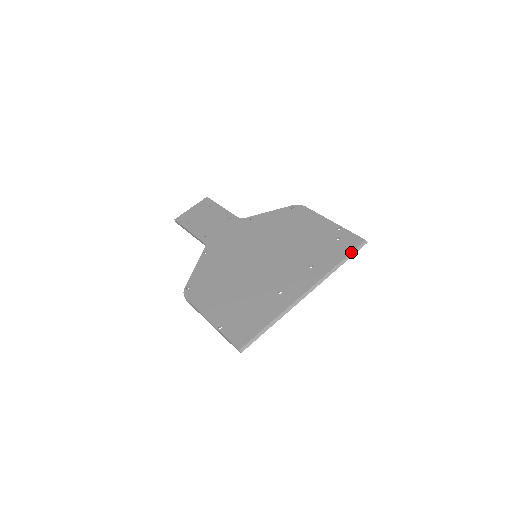
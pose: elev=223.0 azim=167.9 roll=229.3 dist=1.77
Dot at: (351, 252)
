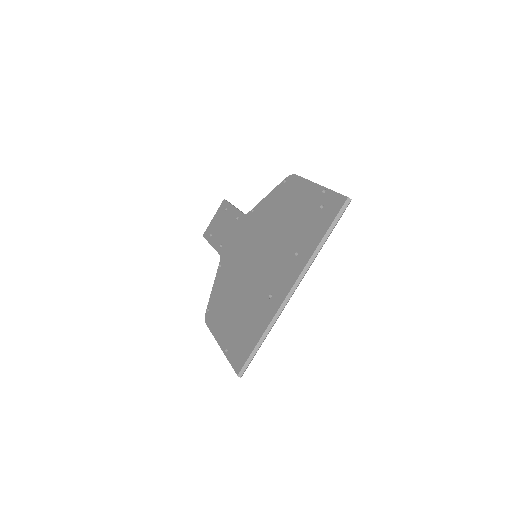
Dot at: (332, 221)
